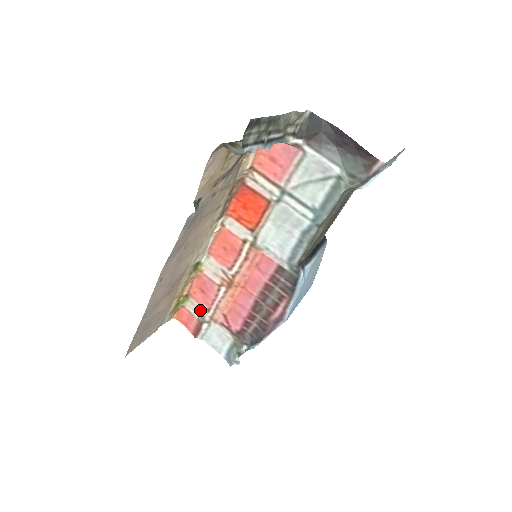
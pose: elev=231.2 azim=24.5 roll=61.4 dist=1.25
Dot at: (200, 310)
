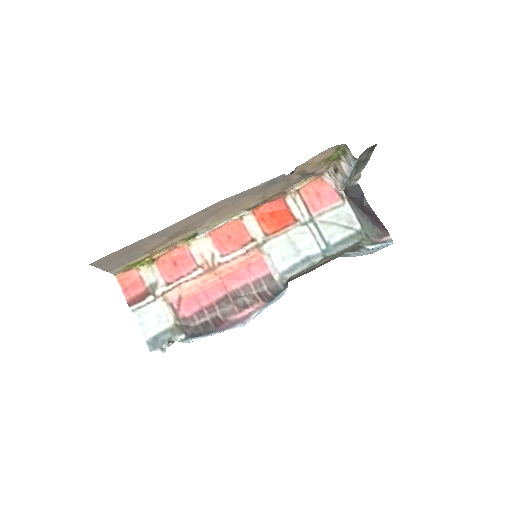
Dot at: (157, 280)
